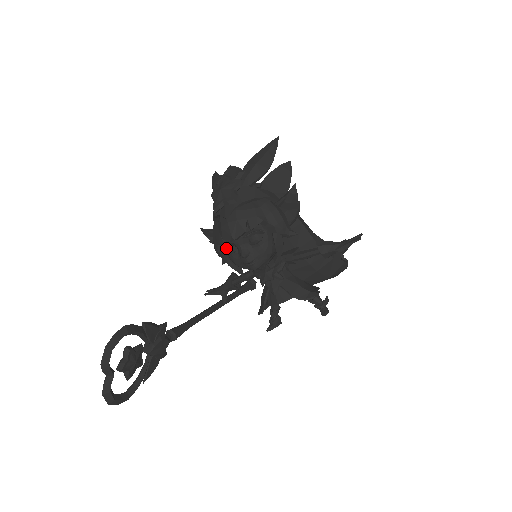
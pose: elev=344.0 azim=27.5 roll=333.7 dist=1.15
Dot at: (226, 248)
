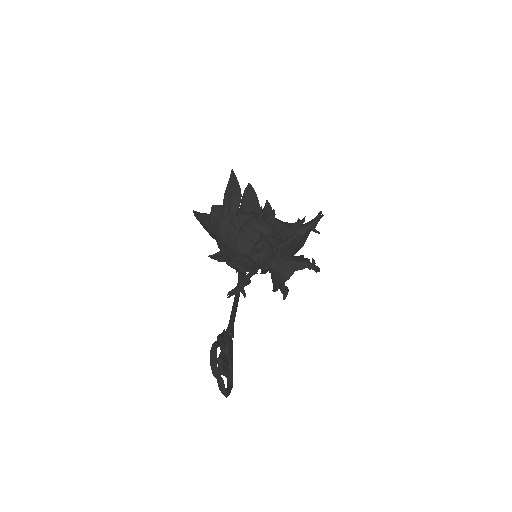
Dot at: (240, 262)
